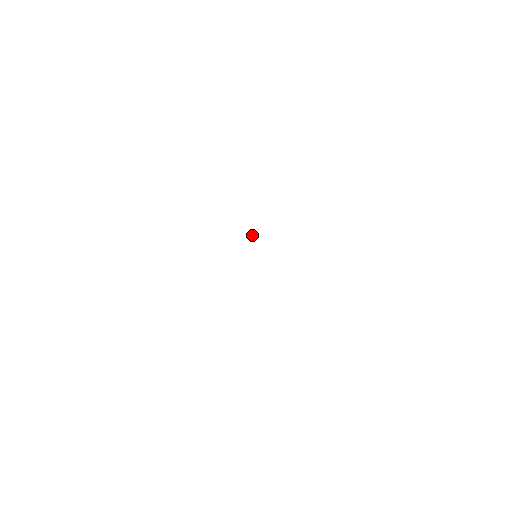
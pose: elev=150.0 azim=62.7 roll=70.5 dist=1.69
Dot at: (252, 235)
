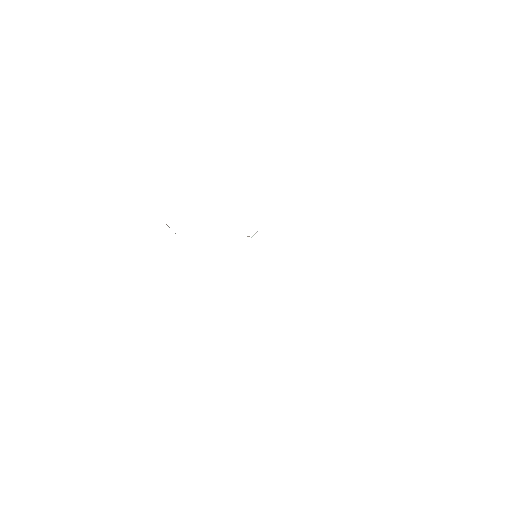
Dot at: occluded
